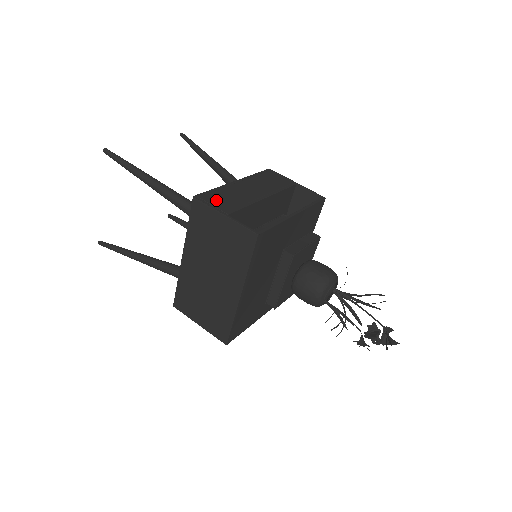
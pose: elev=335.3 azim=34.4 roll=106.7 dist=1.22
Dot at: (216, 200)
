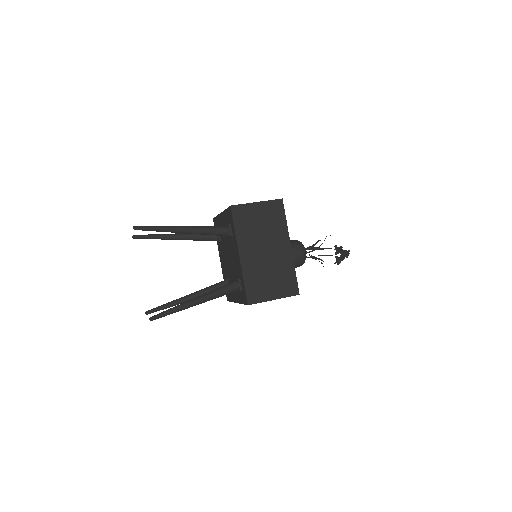
Dot at: occluded
